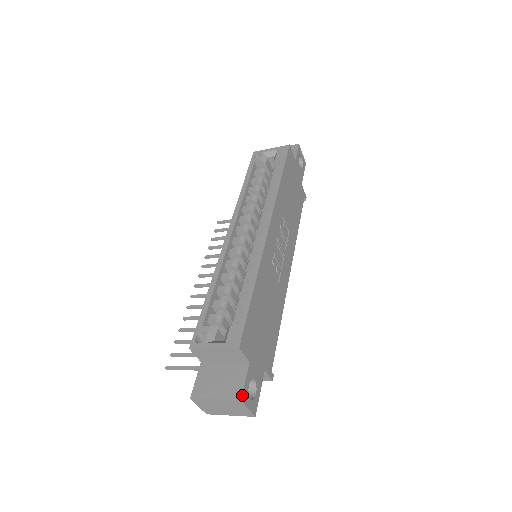
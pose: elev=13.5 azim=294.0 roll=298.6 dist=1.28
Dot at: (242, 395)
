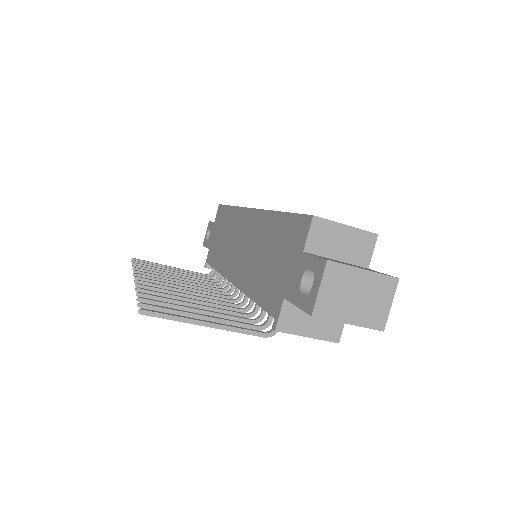
Dot at: (394, 277)
